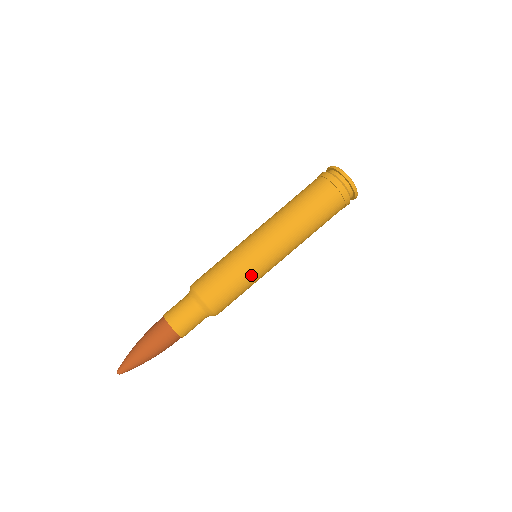
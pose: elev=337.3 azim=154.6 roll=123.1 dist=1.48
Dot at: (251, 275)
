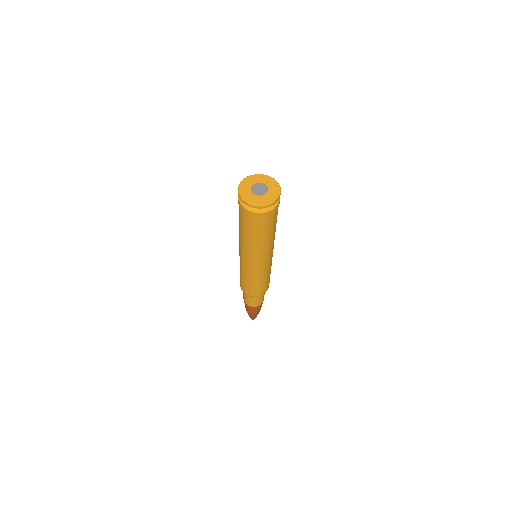
Dot at: (270, 269)
